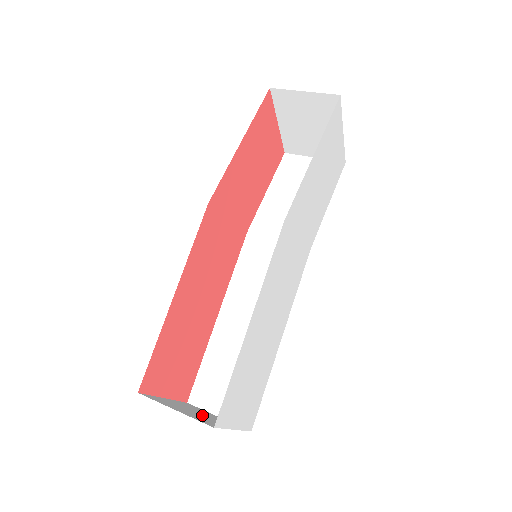
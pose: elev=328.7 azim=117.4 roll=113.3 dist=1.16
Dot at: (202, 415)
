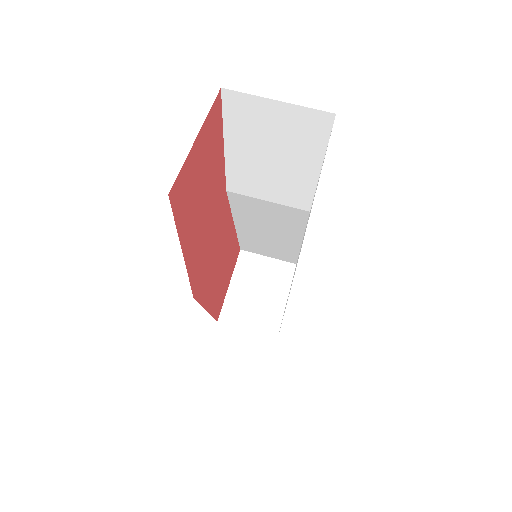
Dot at: (261, 295)
